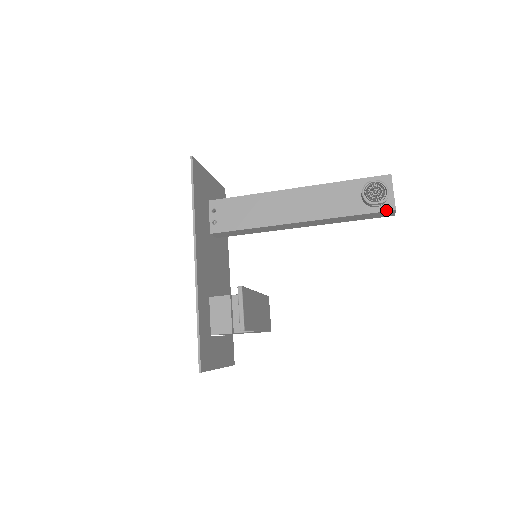
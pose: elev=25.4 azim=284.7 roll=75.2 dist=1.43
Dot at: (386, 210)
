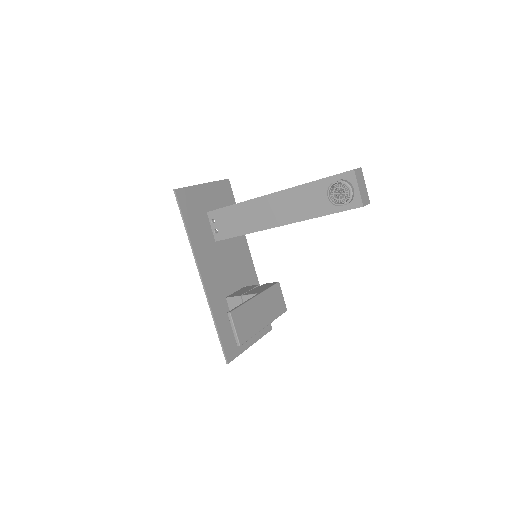
Dot at: (354, 207)
